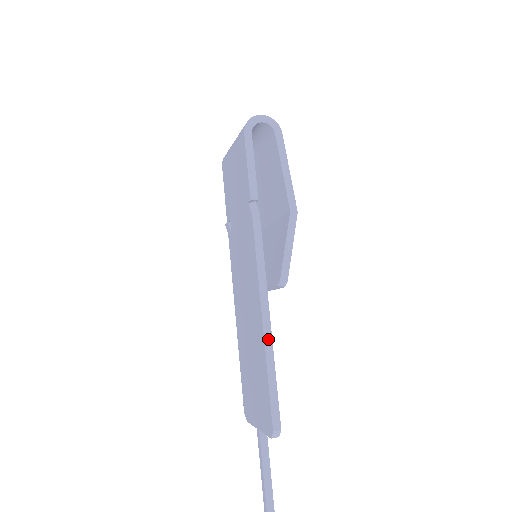
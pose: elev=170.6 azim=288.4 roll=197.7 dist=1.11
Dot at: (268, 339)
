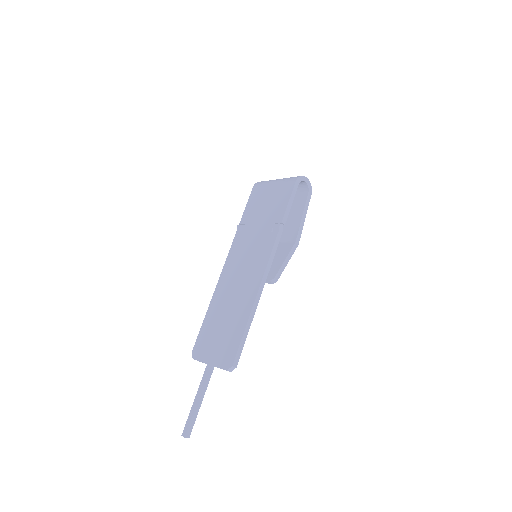
Dot at: (254, 309)
